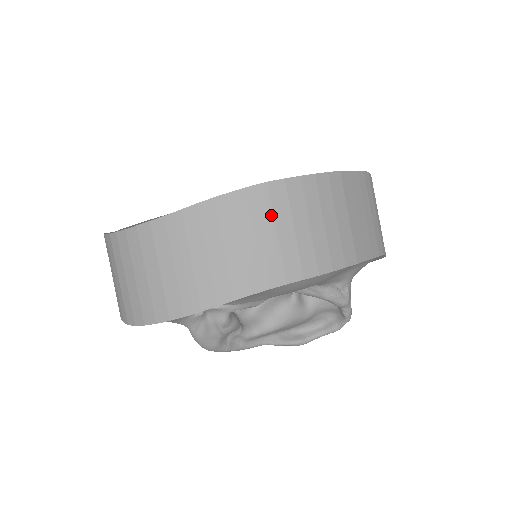
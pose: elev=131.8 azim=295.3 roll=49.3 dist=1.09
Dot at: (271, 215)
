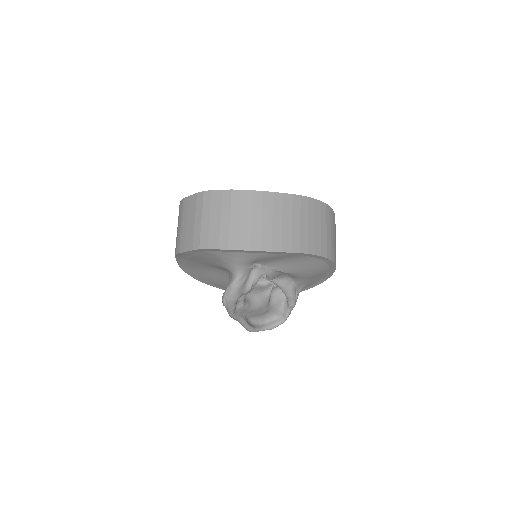
Dot at: (326, 220)
